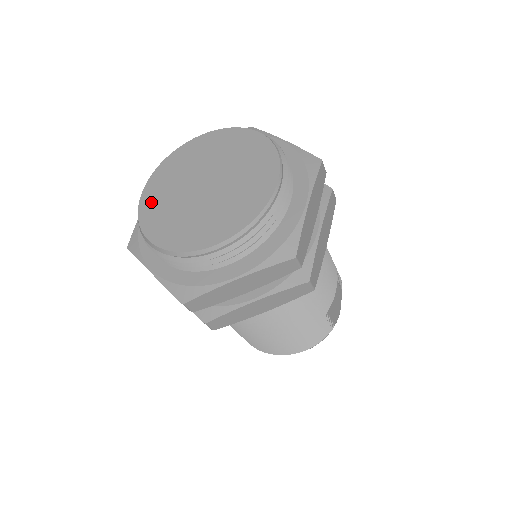
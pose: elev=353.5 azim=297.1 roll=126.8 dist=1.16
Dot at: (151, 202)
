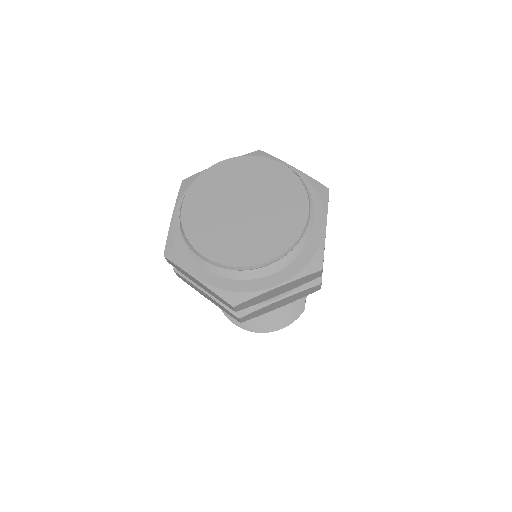
Dot at: (194, 219)
